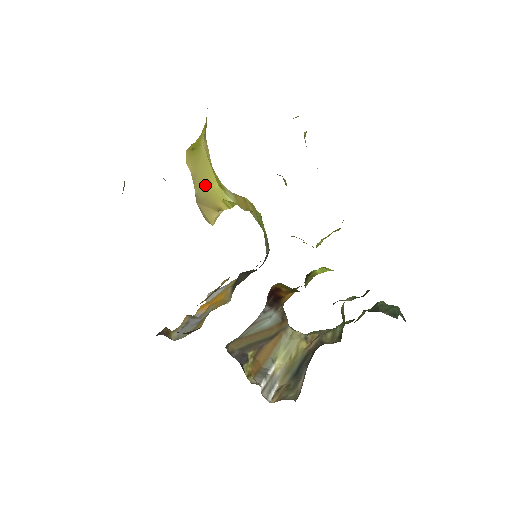
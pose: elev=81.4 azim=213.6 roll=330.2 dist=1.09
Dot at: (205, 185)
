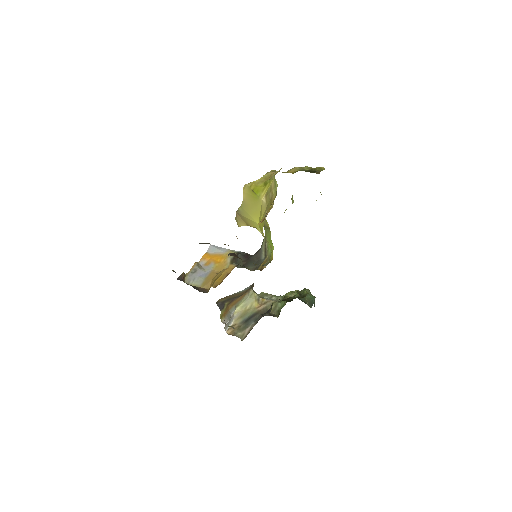
Dot at: (249, 214)
